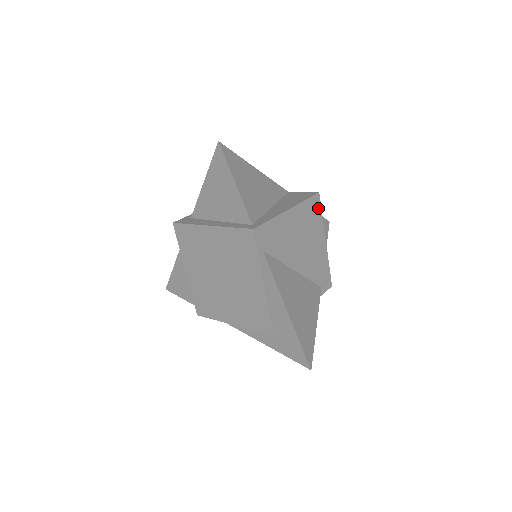
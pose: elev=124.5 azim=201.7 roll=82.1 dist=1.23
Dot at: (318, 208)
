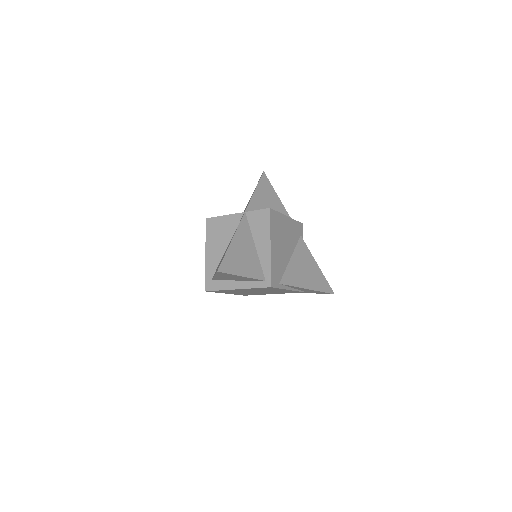
Dot at: (275, 214)
